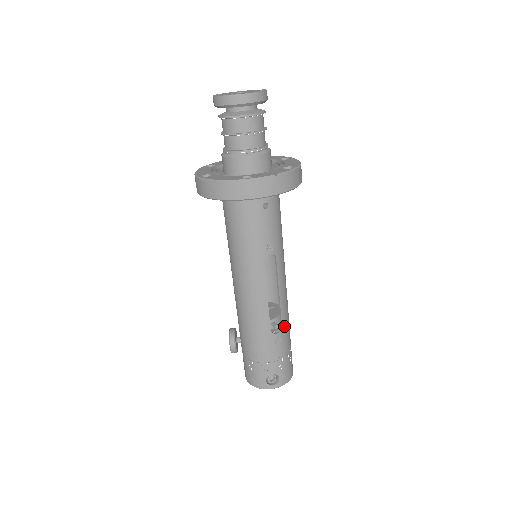
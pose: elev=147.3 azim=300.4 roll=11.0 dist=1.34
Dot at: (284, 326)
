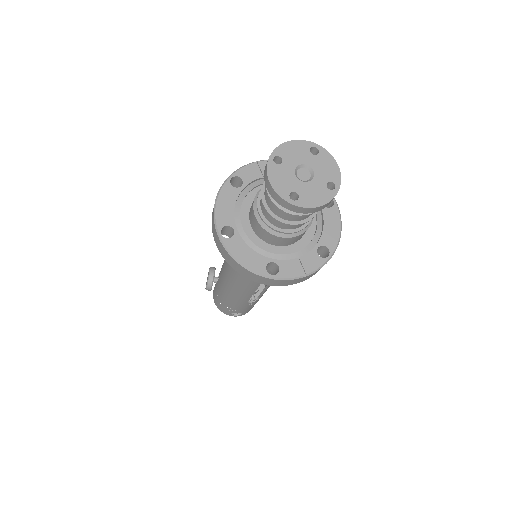
Dot at: occluded
